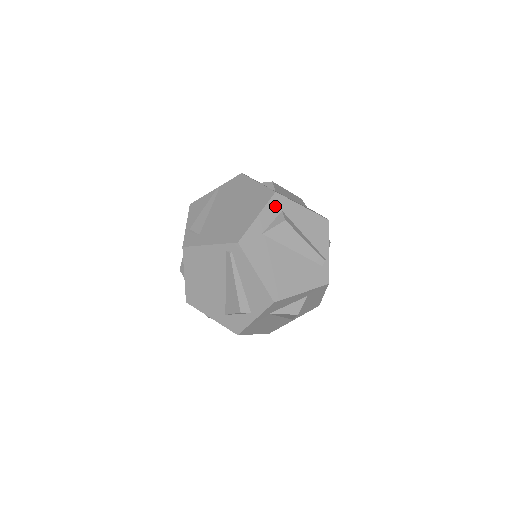
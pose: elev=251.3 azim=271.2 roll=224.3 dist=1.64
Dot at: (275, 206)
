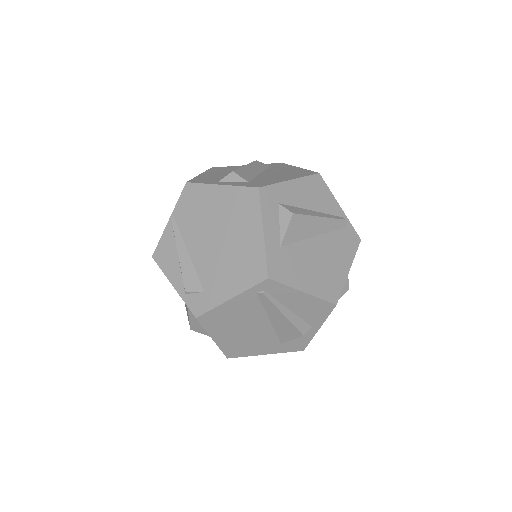
Dot at: (269, 204)
